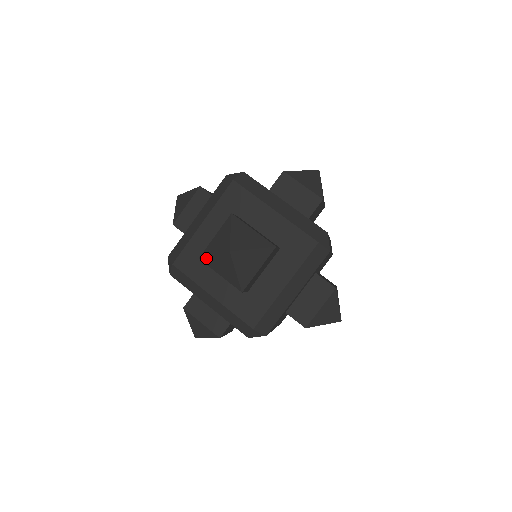
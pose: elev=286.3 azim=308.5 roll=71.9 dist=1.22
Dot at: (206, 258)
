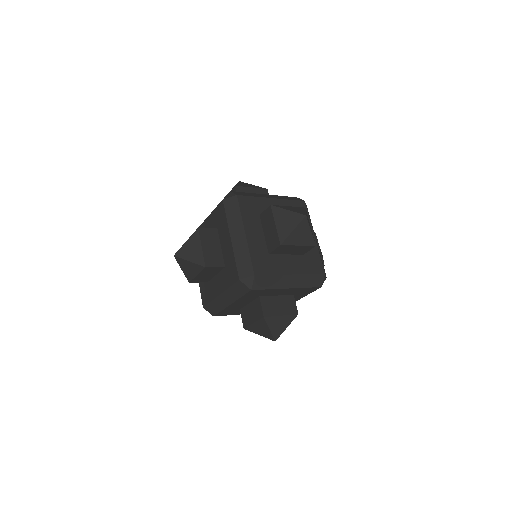
Dot at: (278, 208)
